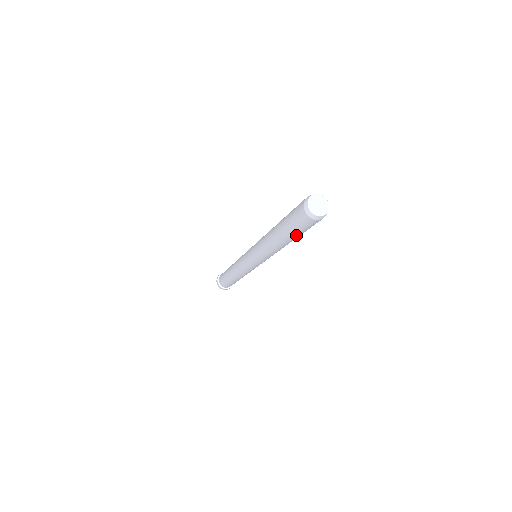
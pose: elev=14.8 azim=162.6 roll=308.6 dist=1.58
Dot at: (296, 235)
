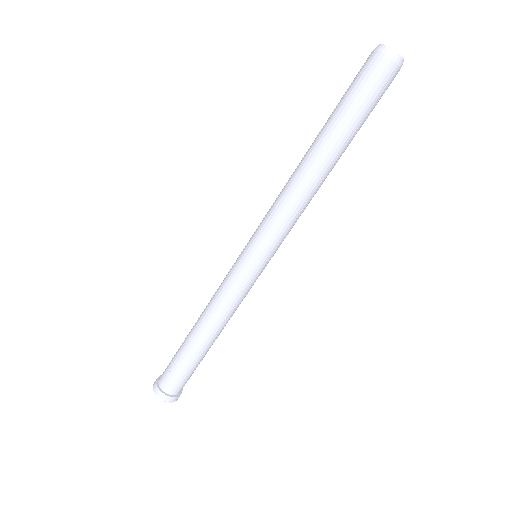
Dot at: (359, 127)
